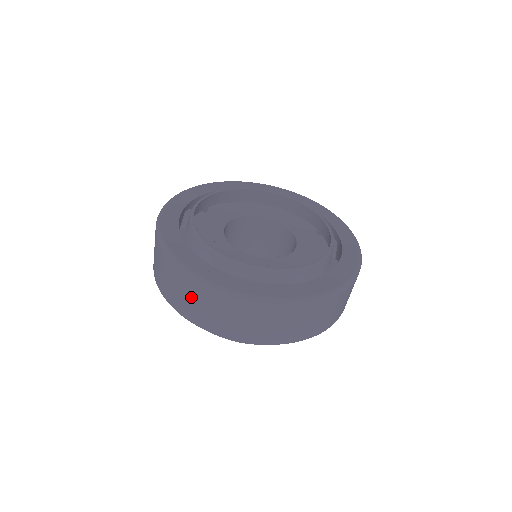
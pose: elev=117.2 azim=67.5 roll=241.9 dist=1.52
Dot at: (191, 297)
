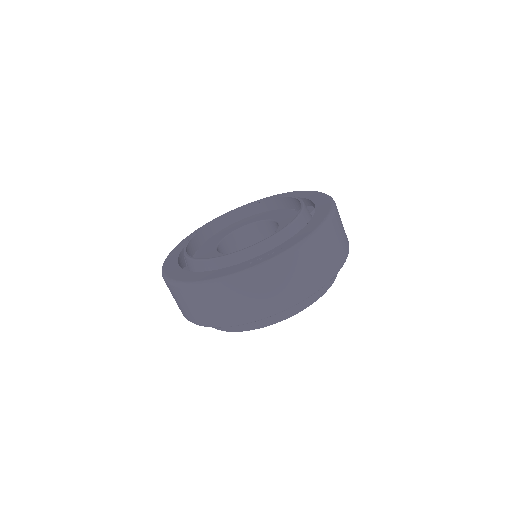
Dot at: (258, 292)
